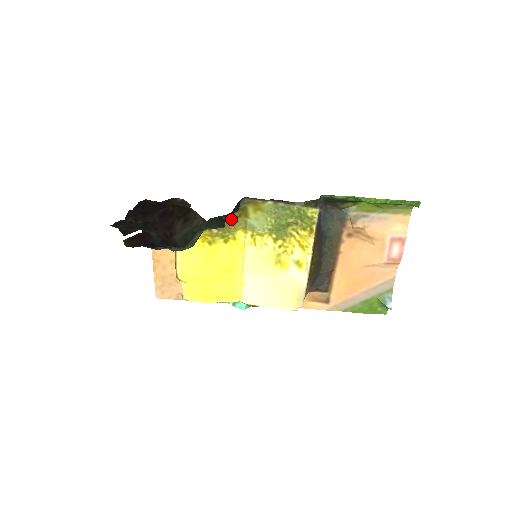
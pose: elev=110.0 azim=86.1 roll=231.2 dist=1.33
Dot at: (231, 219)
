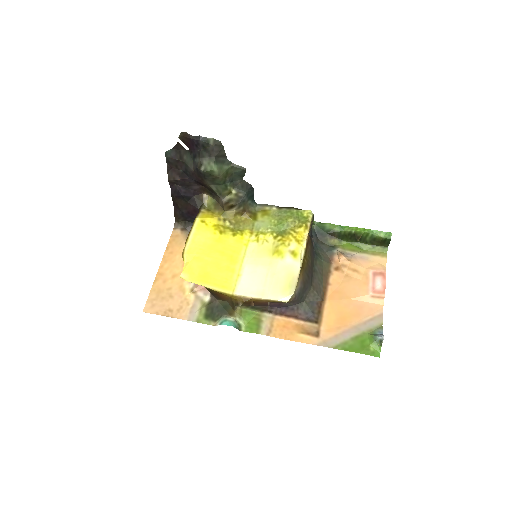
Dot at: (243, 218)
